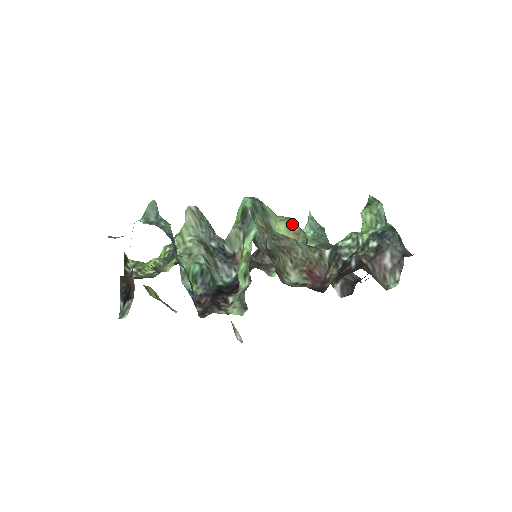
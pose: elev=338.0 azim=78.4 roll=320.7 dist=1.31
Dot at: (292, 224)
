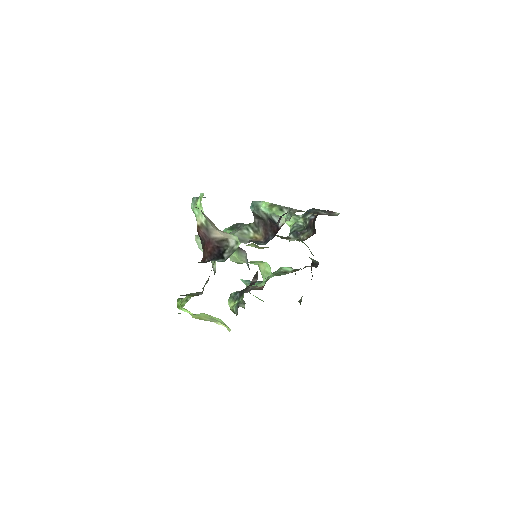
Dot at: (255, 244)
